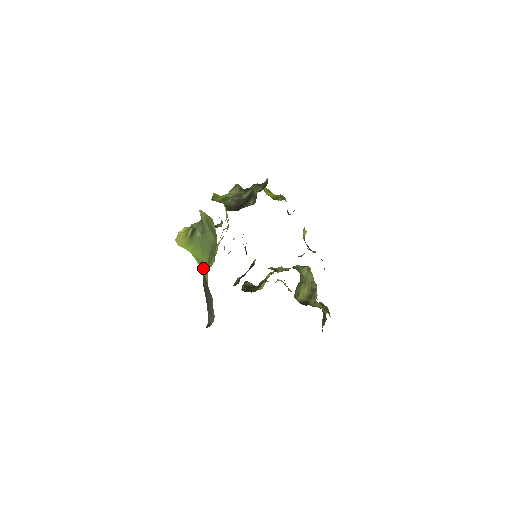
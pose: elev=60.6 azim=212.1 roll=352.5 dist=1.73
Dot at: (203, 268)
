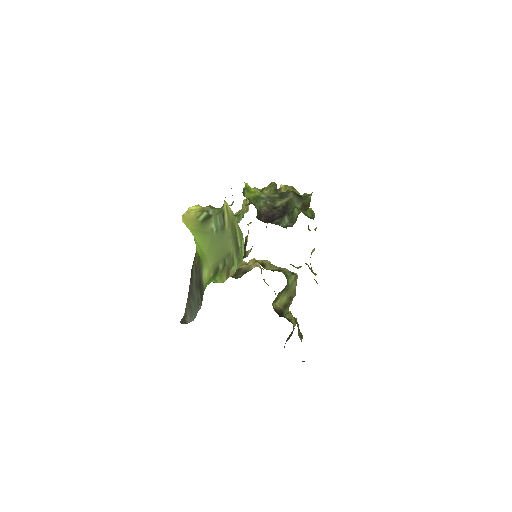
Dot at: (203, 263)
